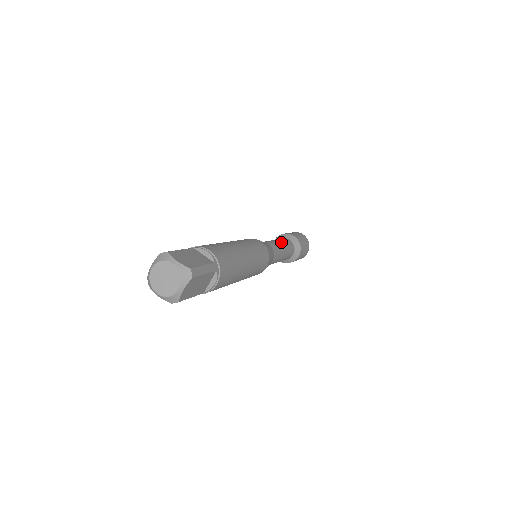
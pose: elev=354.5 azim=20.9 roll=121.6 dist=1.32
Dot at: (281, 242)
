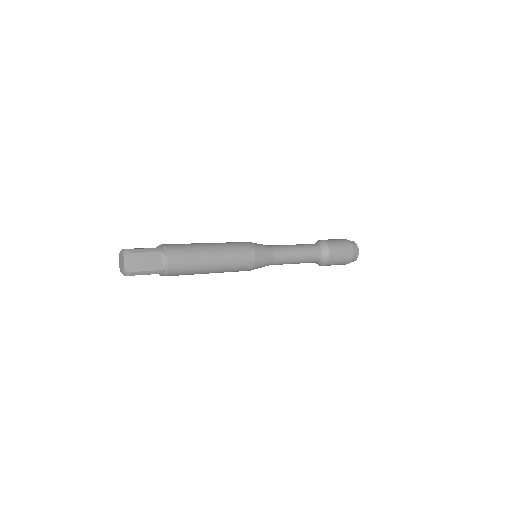
Dot at: (300, 255)
